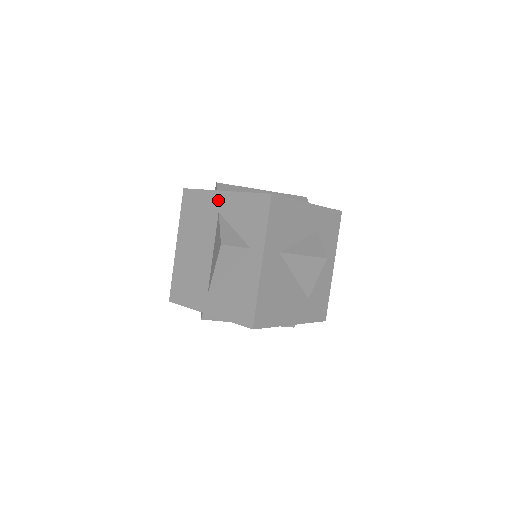
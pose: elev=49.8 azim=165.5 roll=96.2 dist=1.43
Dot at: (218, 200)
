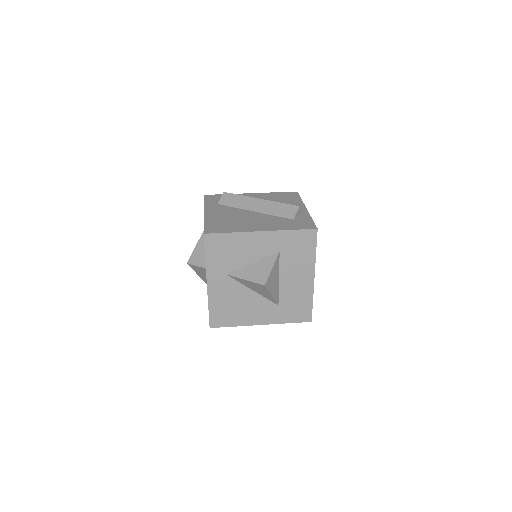
Dot at: occluded
